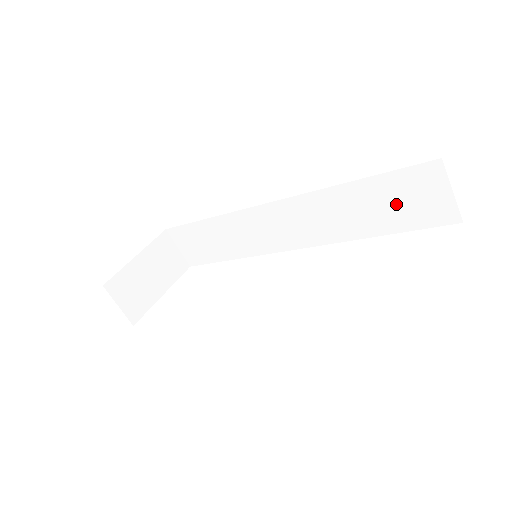
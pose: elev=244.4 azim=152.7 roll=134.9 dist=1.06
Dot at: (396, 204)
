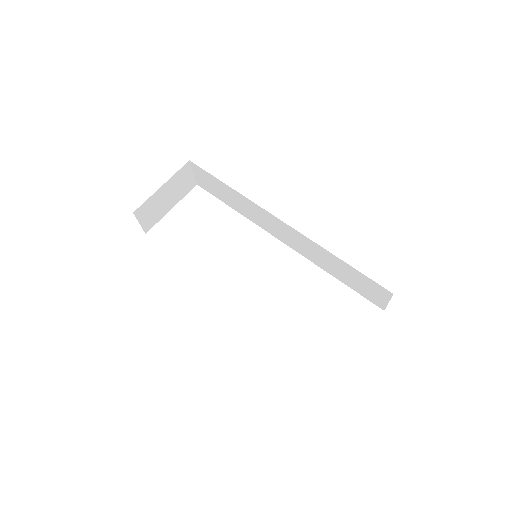
Dot at: (357, 282)
